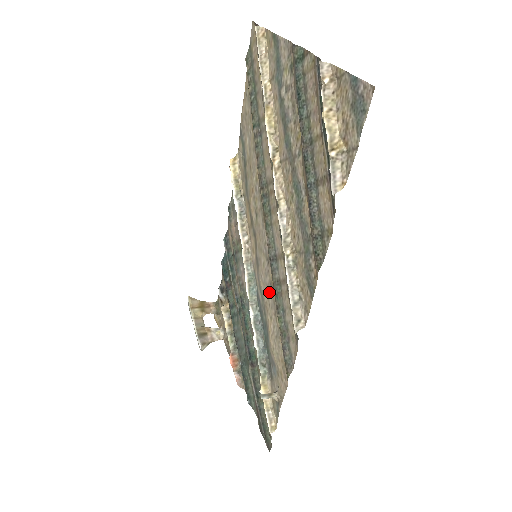
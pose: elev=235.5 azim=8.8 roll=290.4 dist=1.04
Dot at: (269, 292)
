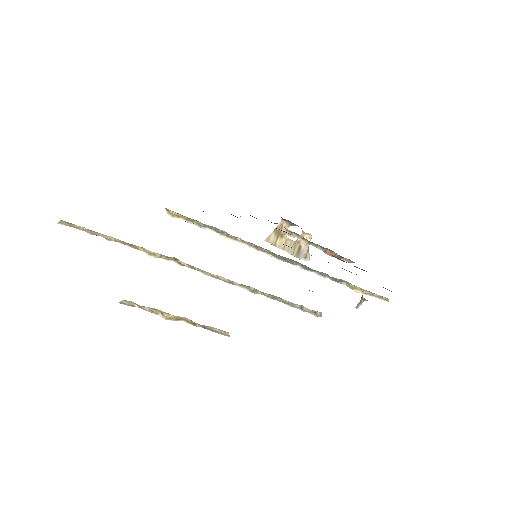
Dot at: occluded
